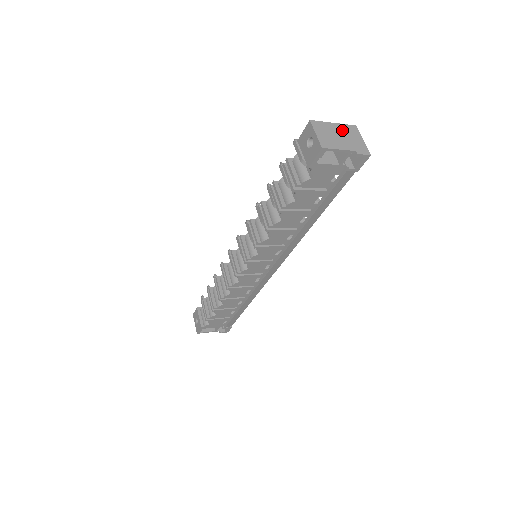
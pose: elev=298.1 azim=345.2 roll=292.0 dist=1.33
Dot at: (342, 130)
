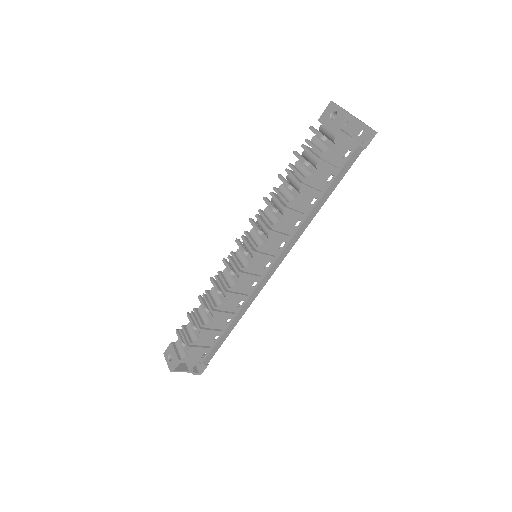
Dot at: occluded
